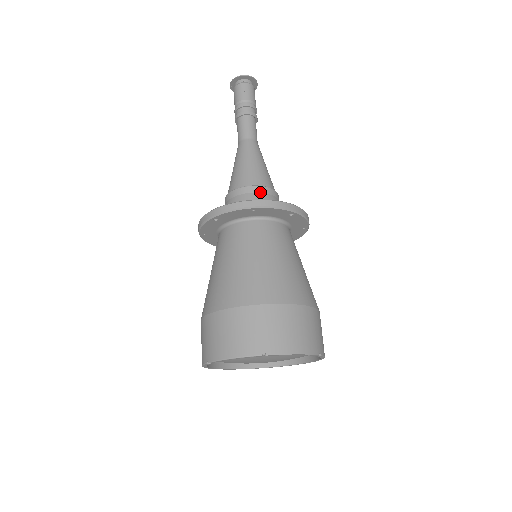
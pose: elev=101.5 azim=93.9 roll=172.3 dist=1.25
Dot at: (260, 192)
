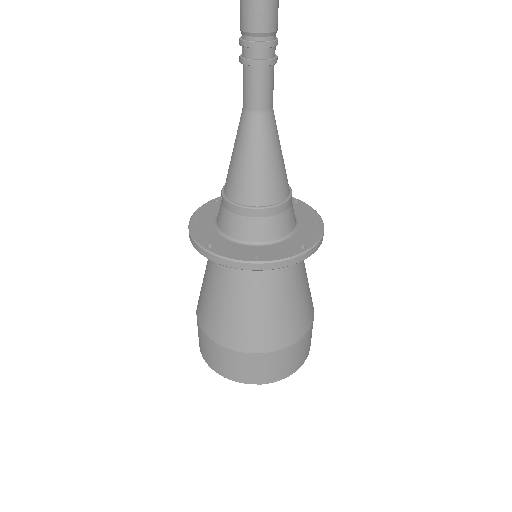
Dot at: (267, 216)
